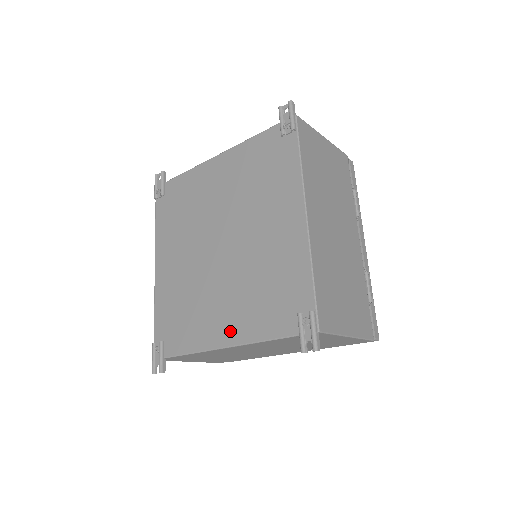
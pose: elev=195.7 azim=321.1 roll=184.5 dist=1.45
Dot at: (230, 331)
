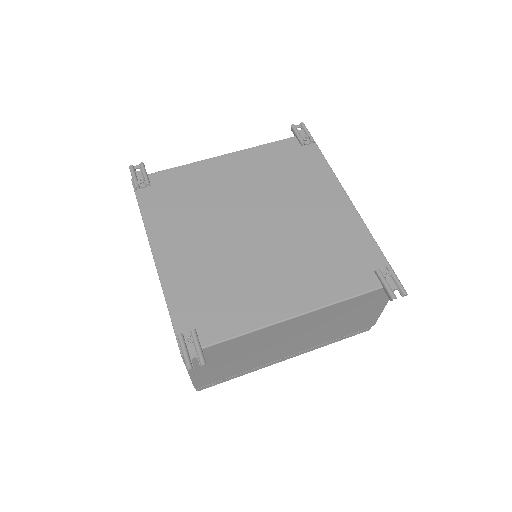
Dot at: (299, 299)
